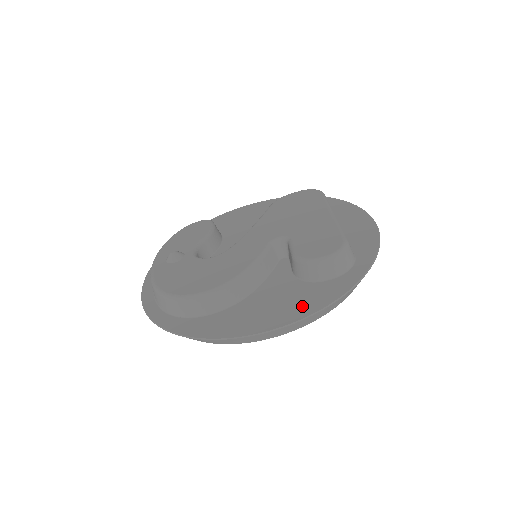
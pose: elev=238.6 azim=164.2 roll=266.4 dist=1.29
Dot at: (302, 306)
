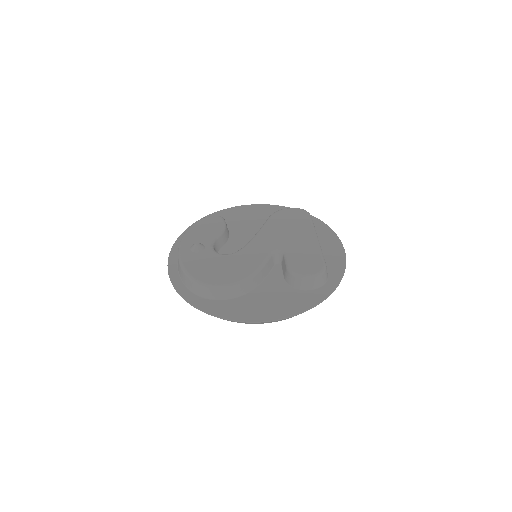
Dot at: (290, 307)
